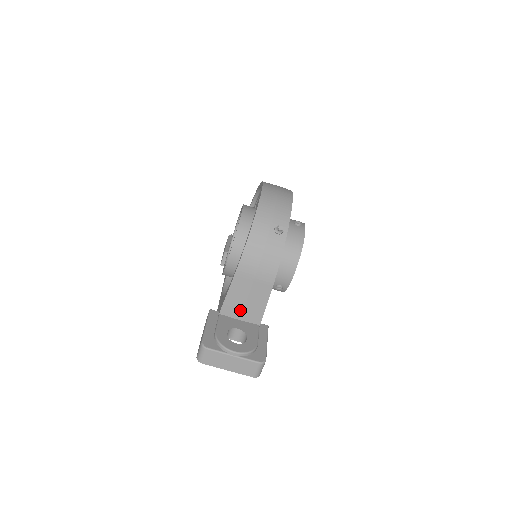
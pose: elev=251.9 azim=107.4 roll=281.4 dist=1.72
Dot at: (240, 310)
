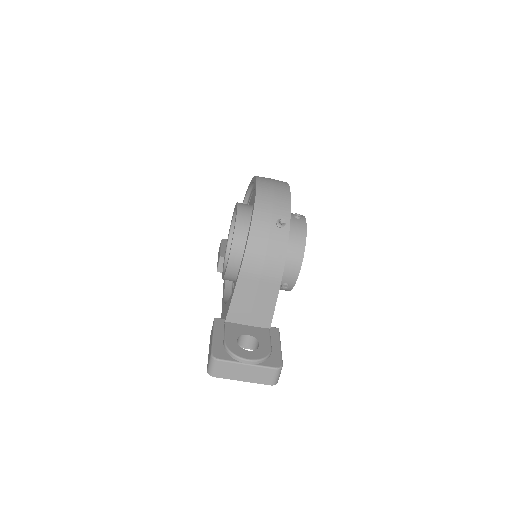
Dot at: (247, 315)
